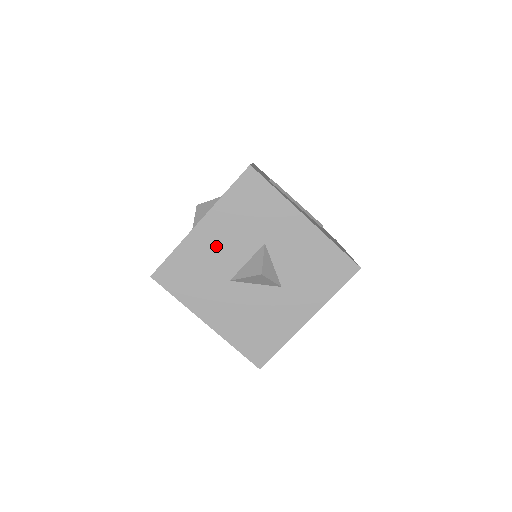
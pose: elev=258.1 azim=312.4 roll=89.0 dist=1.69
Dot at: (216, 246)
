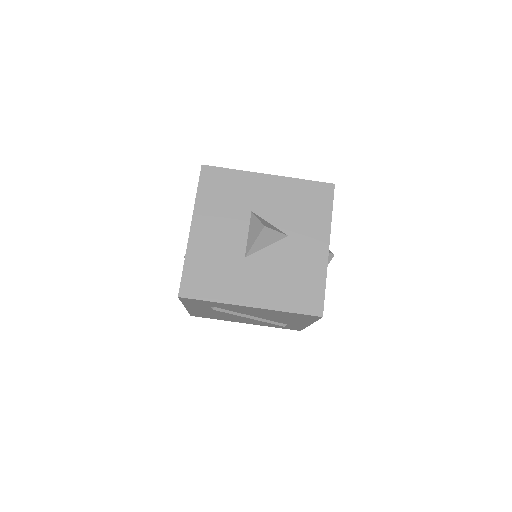
Dot at: (216, 237)
